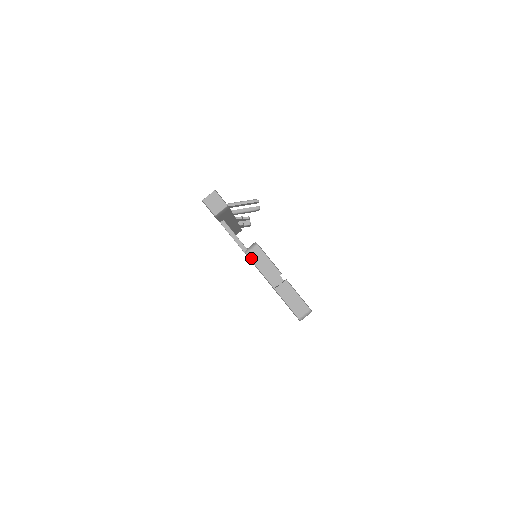
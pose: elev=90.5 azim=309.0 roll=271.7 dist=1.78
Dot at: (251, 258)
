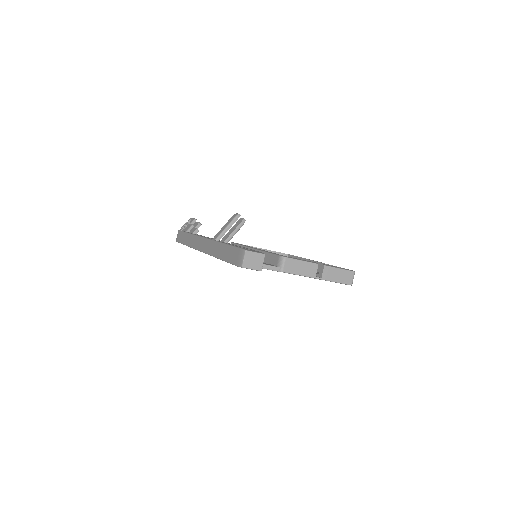
Dot at: (288, 272)
